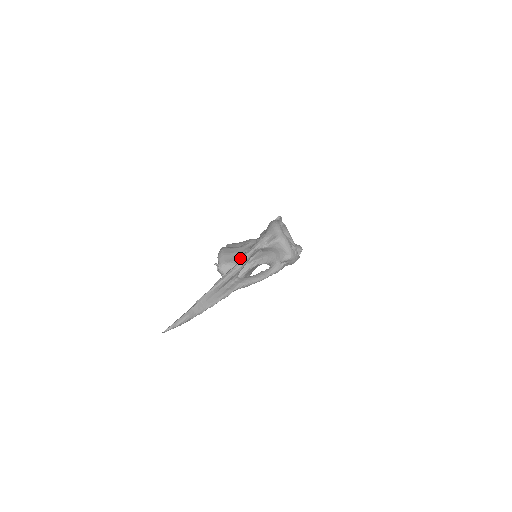
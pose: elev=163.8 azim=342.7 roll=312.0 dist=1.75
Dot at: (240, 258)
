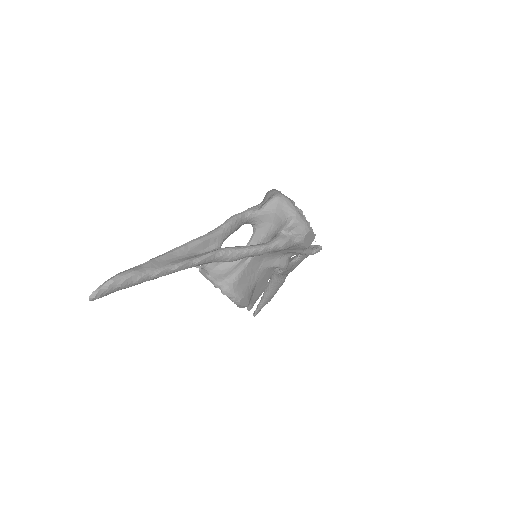
Dot at: occluded
